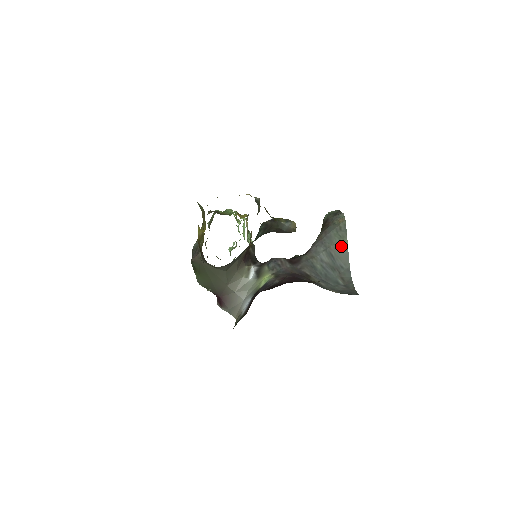
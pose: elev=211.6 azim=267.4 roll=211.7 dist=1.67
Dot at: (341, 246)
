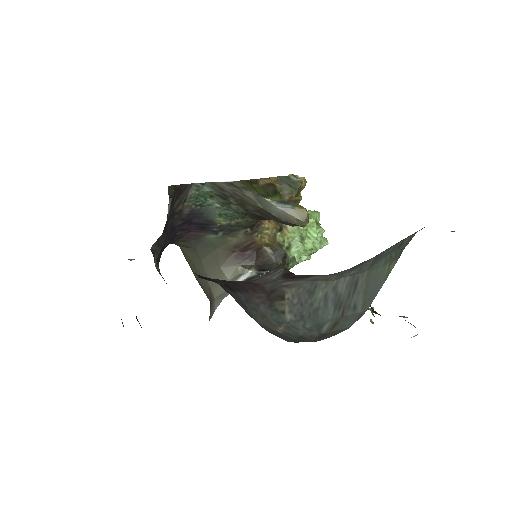
Dot at: (379, 273)
